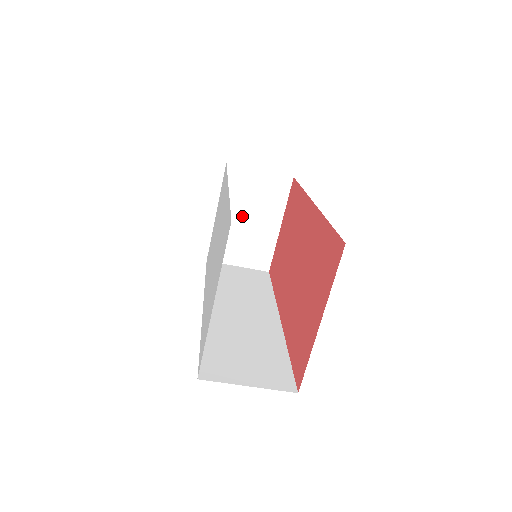
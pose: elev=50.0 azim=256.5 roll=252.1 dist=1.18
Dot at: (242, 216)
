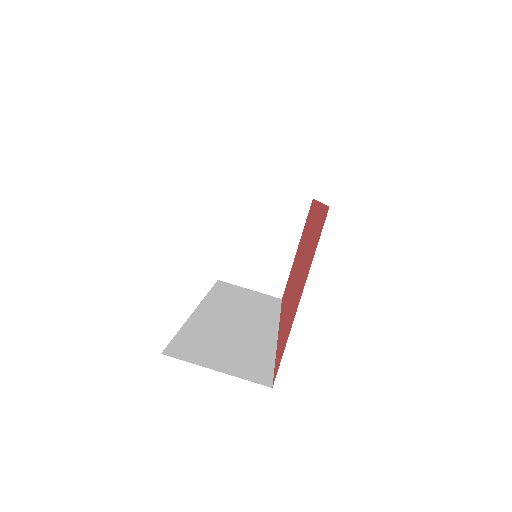
Dot at: (258, 235)
